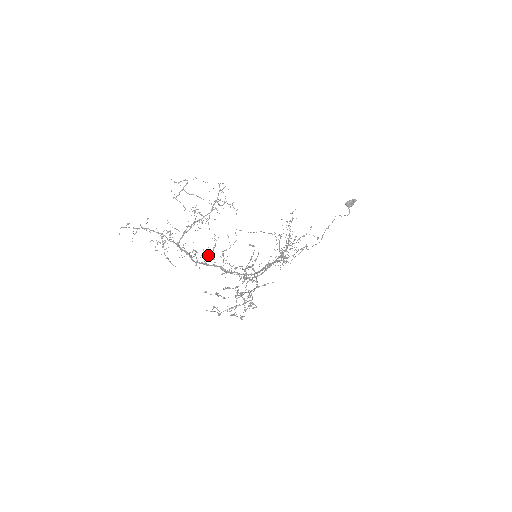
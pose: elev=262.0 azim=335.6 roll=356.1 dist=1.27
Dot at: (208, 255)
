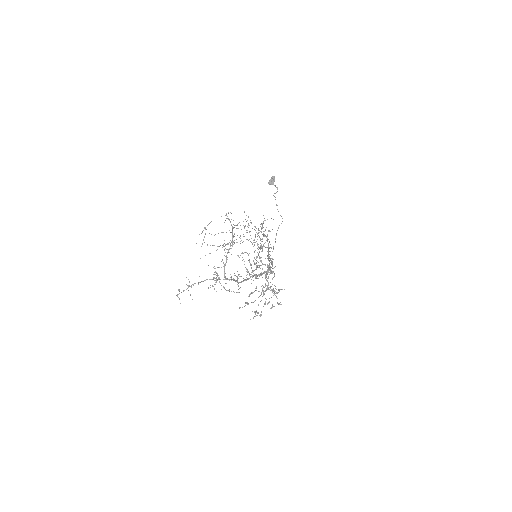
Dot at: occluded
